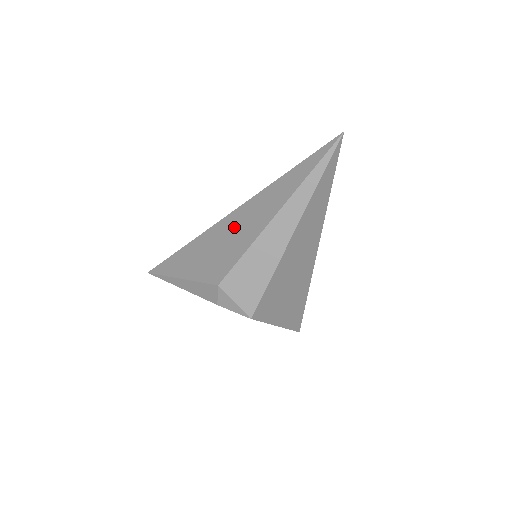
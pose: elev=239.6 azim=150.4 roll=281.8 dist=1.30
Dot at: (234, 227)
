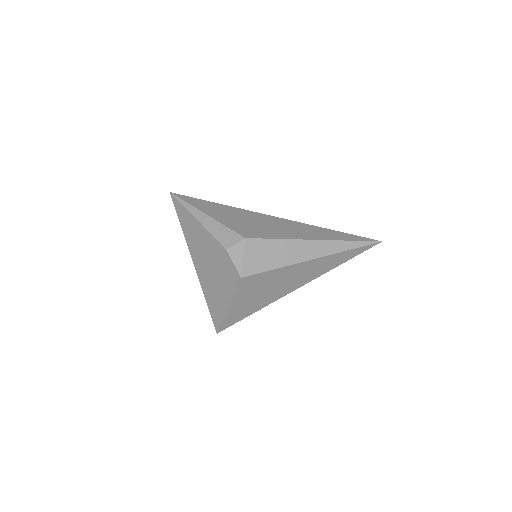
Dot at: (276, 224)
